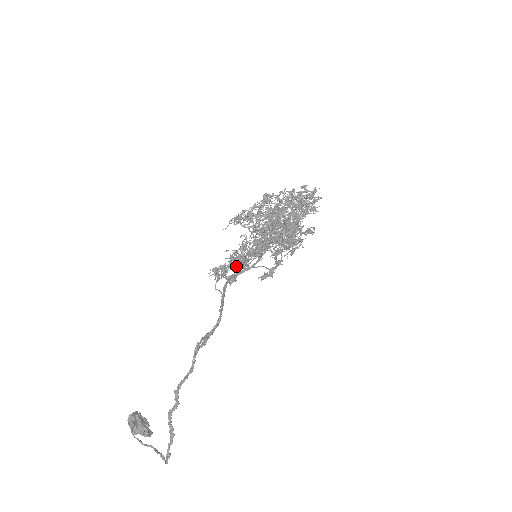
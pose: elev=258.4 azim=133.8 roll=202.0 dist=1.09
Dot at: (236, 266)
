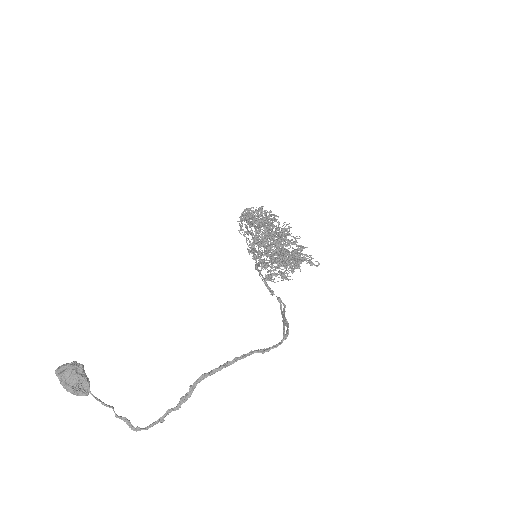
Dot at: occluded
